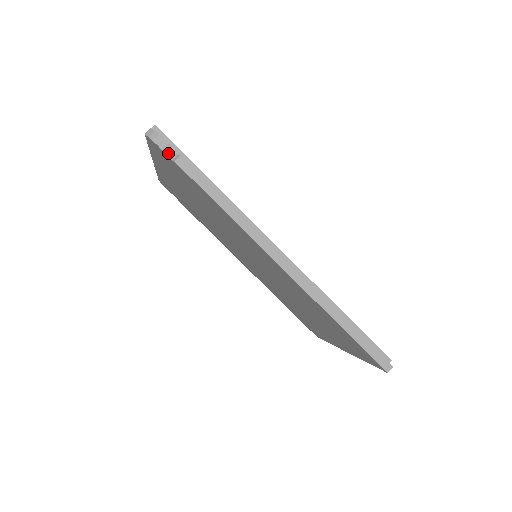
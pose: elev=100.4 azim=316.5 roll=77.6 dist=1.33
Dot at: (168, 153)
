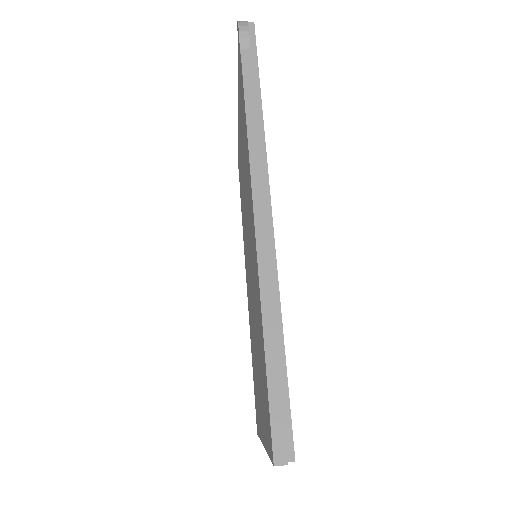
Dot at: (243, 46)
